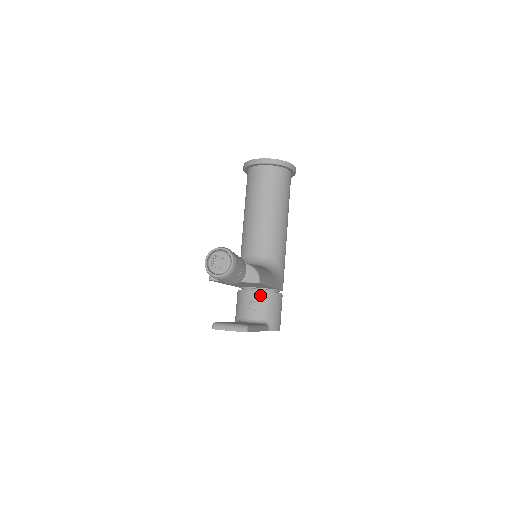
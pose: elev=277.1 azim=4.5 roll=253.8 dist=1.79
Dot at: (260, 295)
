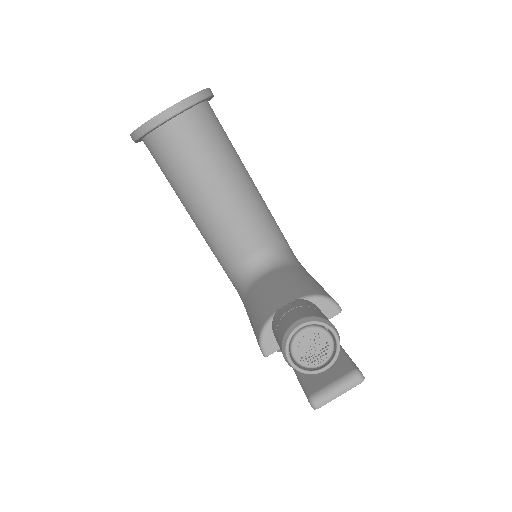
Dot at: occluded
